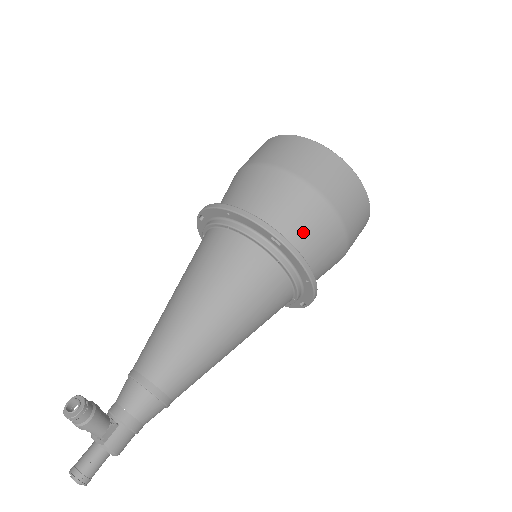
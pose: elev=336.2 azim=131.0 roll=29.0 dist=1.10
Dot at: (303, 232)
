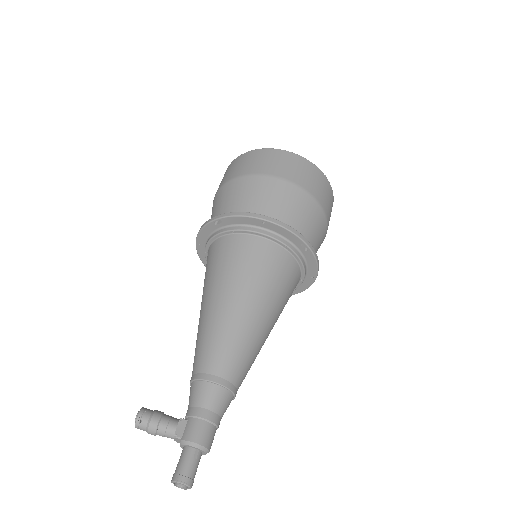
Dot at: (239, 204)
